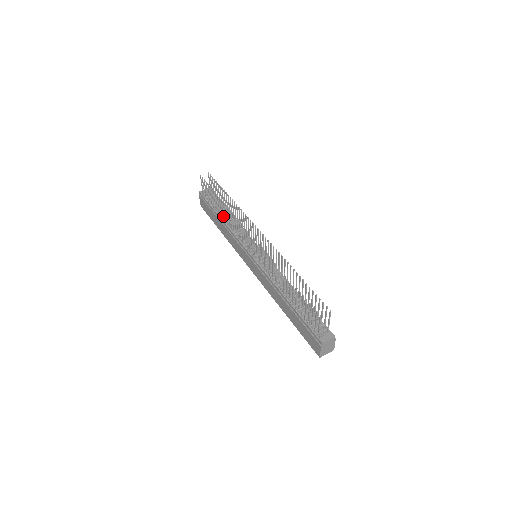
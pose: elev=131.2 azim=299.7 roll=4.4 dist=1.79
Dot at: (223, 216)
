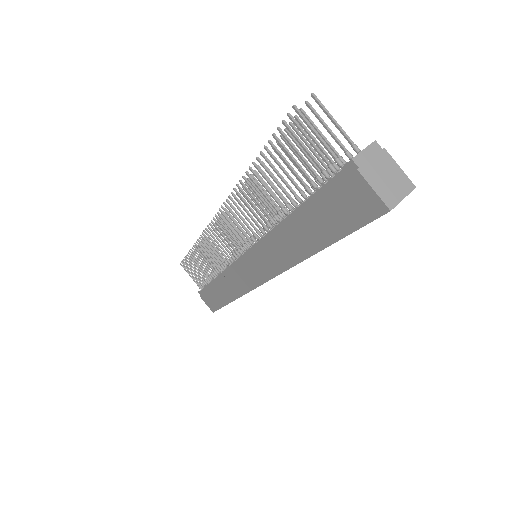
Dot at: (212, 269)
